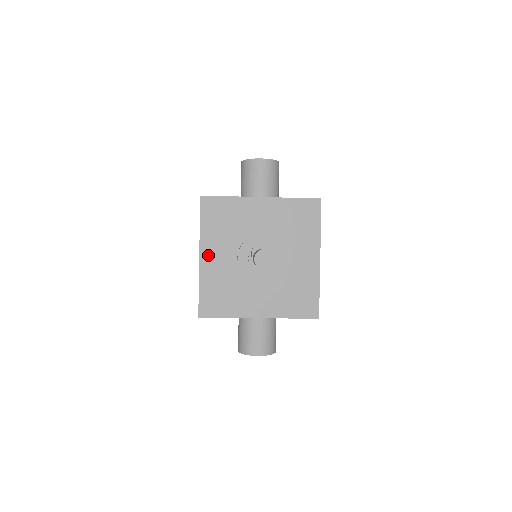
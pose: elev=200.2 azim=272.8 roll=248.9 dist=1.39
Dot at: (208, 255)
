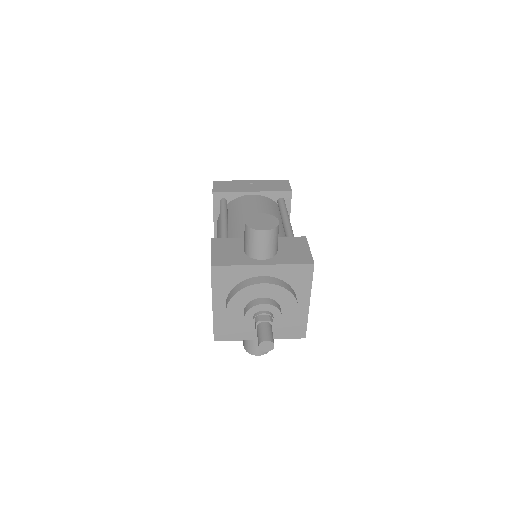
Dot at: (219, 305)
